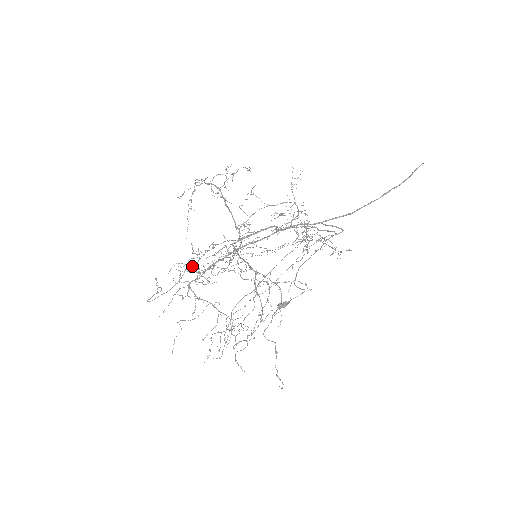
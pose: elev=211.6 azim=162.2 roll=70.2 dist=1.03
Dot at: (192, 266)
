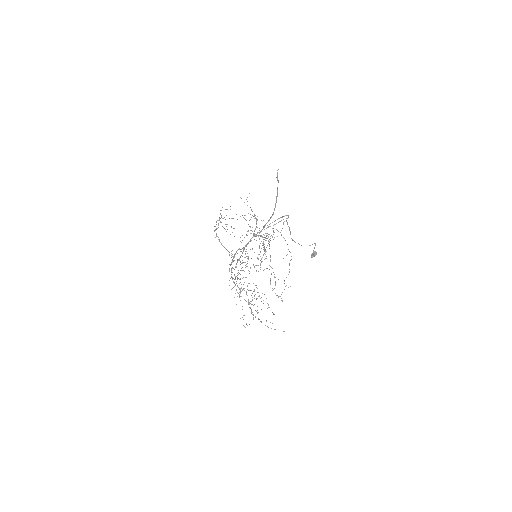
Dot at: occluded
